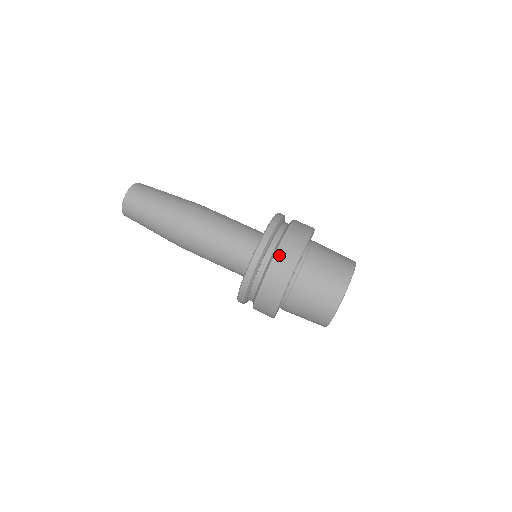
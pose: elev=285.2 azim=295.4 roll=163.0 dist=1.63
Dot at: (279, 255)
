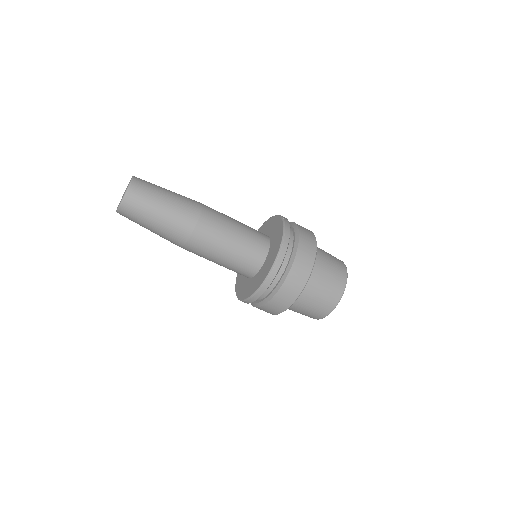
Dot at: (282, 292)
